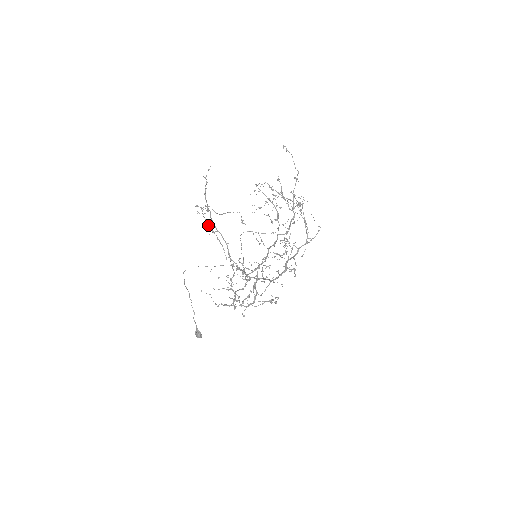
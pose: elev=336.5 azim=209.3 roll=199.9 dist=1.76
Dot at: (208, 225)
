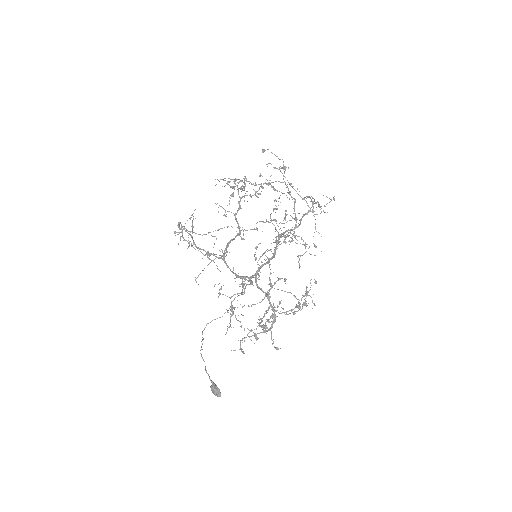
Dot at: (195, 249)
